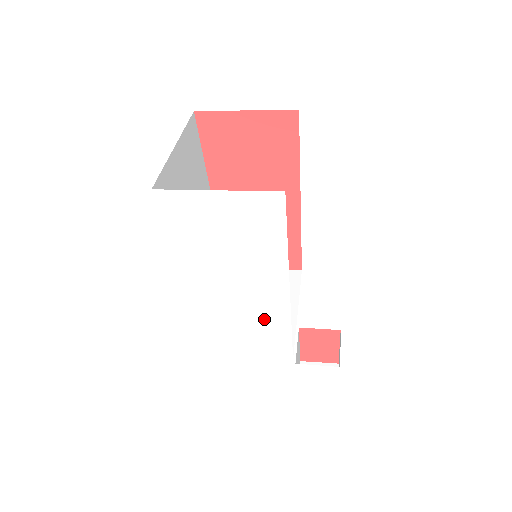
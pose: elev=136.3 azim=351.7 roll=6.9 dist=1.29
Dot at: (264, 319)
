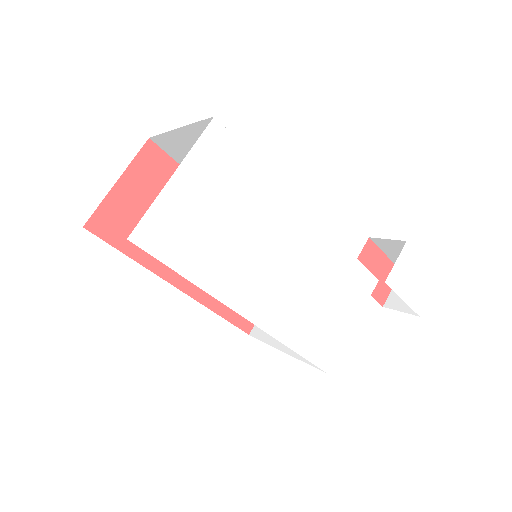
Dot at: (324, 266)
